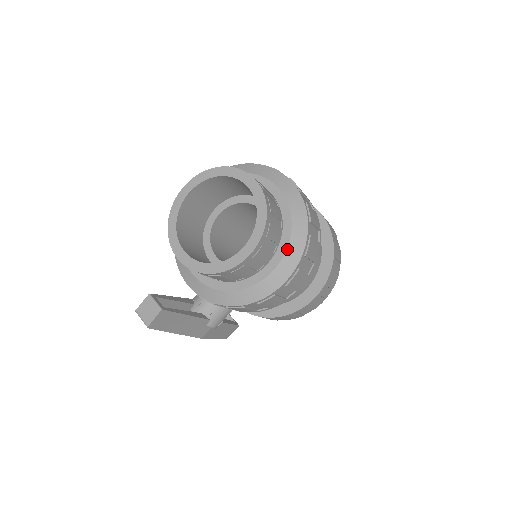
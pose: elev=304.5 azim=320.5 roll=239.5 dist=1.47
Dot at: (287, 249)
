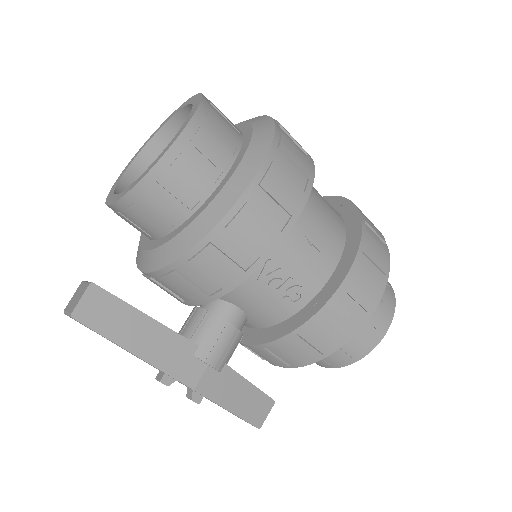
Dot at: (249, 145)
